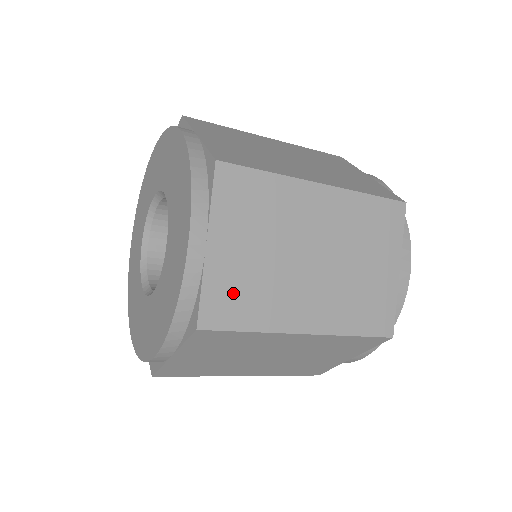
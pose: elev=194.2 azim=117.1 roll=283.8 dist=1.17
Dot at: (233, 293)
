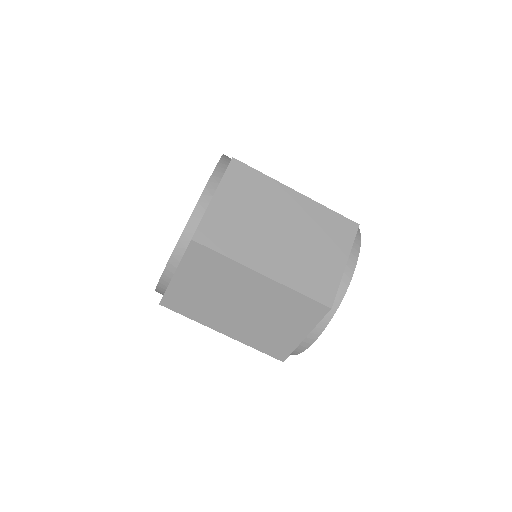
Dot at: occluded
